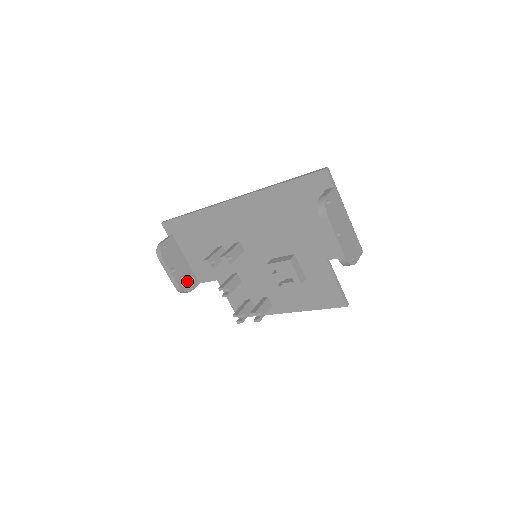
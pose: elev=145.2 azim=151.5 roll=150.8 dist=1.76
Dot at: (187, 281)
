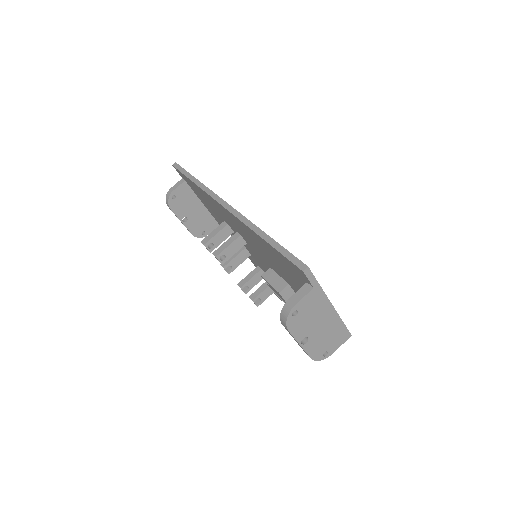
Dot at: (203, 226)
